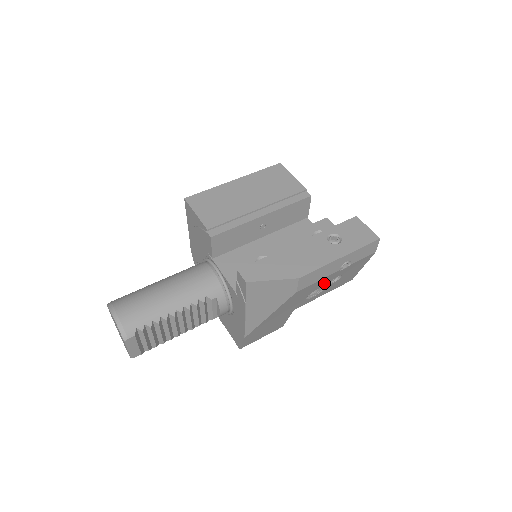
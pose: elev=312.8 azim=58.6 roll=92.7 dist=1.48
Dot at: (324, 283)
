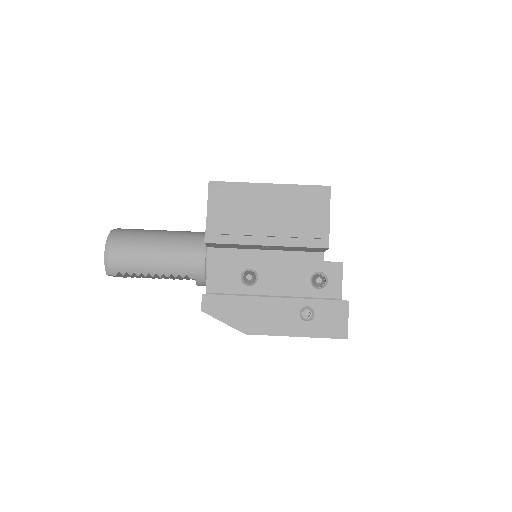
Dot at: occluded
